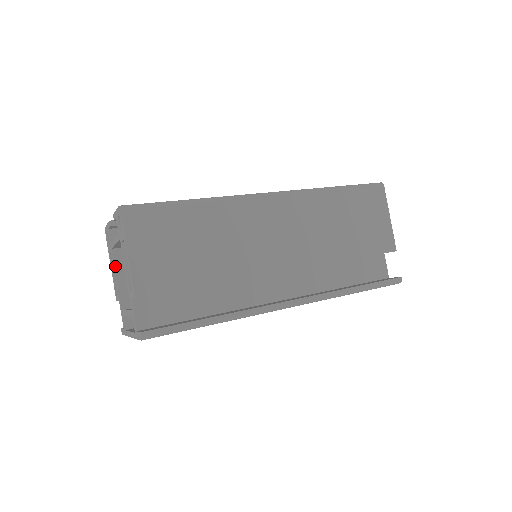
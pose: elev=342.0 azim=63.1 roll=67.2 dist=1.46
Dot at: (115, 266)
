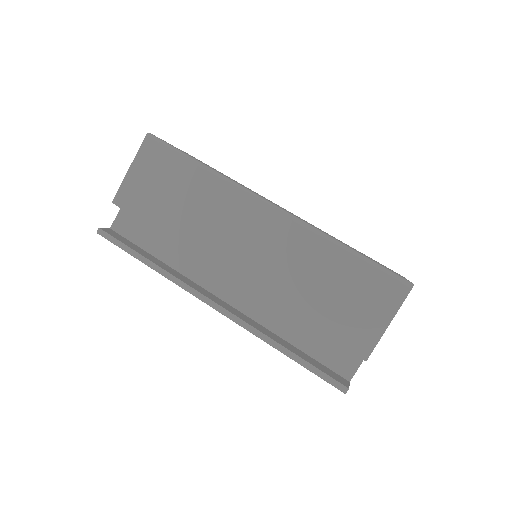
Dot at: occluded
